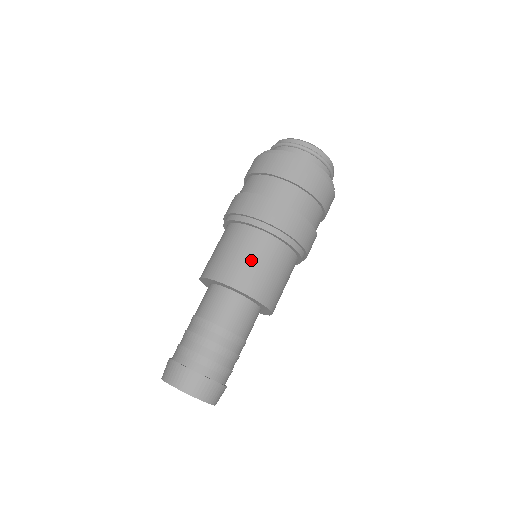
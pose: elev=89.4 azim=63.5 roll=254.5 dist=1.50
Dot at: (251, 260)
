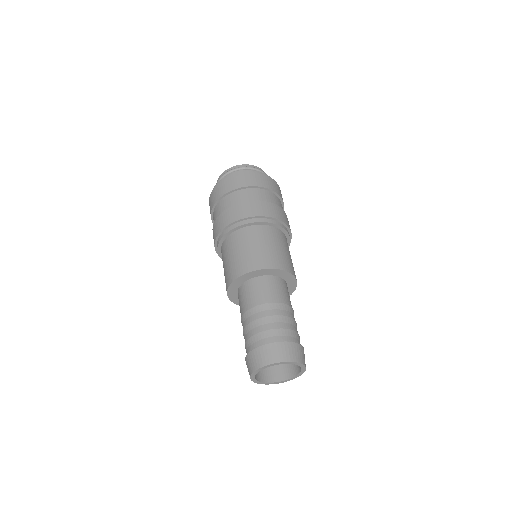
Dot at: (253, 247)
